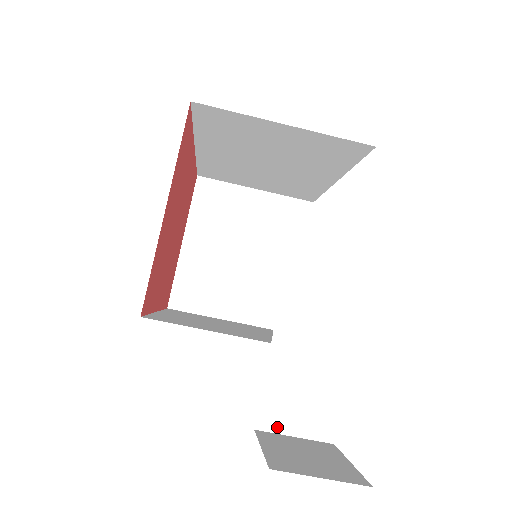
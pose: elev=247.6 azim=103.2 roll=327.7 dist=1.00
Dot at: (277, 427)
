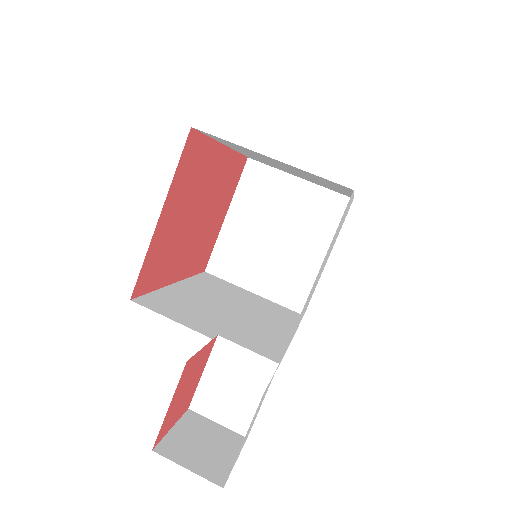
Dot at: (206, 412)
